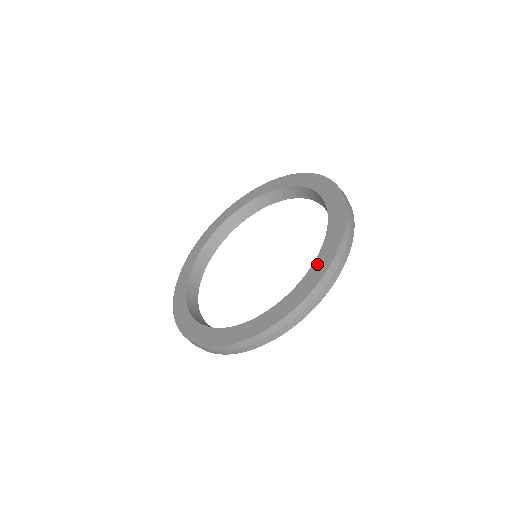
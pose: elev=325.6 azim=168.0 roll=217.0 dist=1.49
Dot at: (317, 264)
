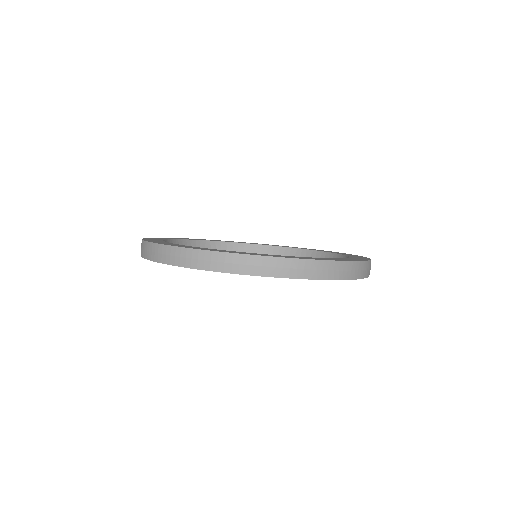
Dot at: (350, 255)
